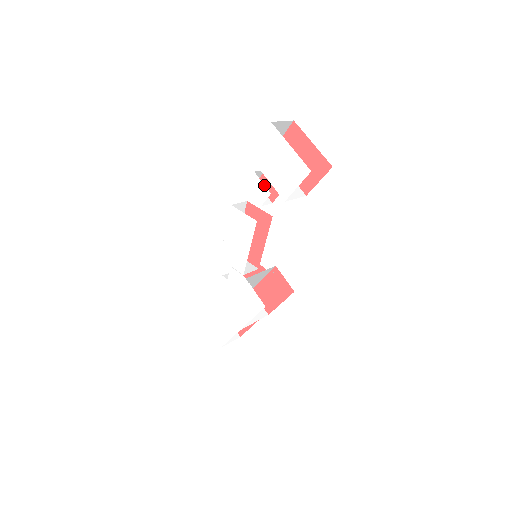
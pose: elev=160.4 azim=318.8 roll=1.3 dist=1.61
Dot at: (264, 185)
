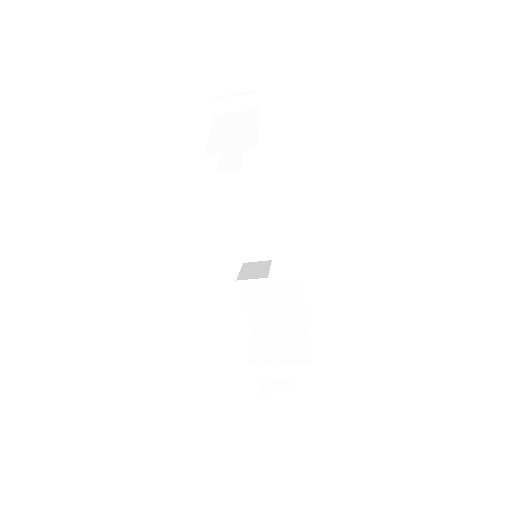
Dot at: occluded
